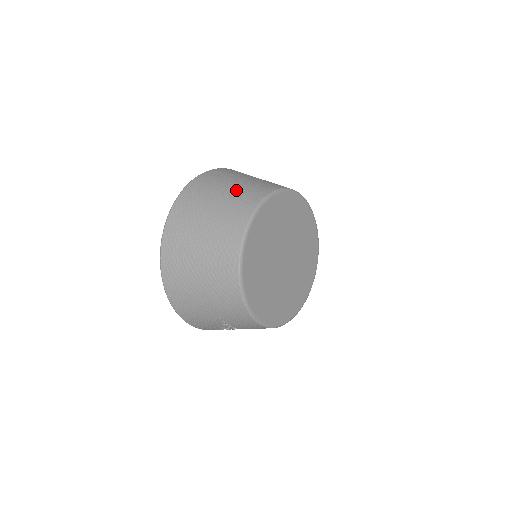
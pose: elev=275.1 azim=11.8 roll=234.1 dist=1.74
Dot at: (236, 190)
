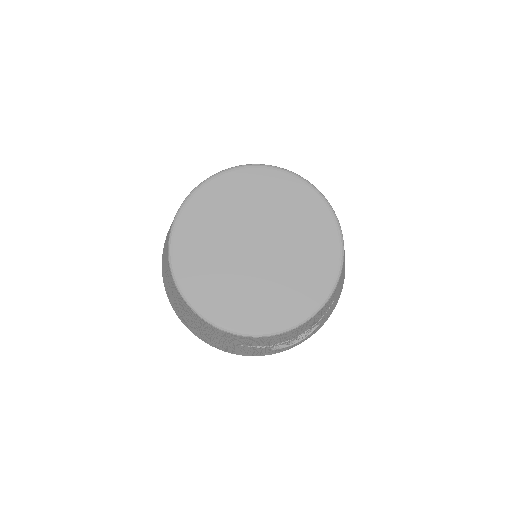
Dot at: occluded
